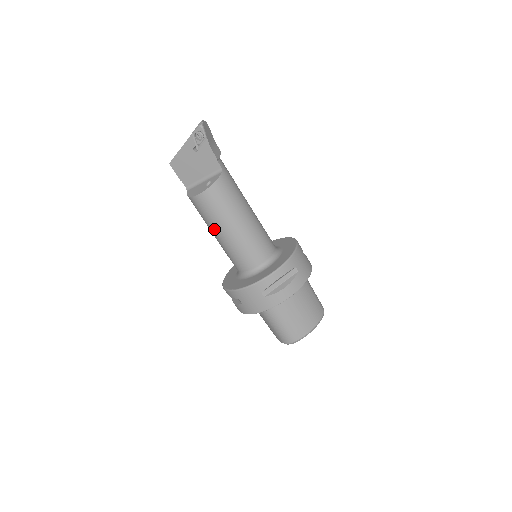
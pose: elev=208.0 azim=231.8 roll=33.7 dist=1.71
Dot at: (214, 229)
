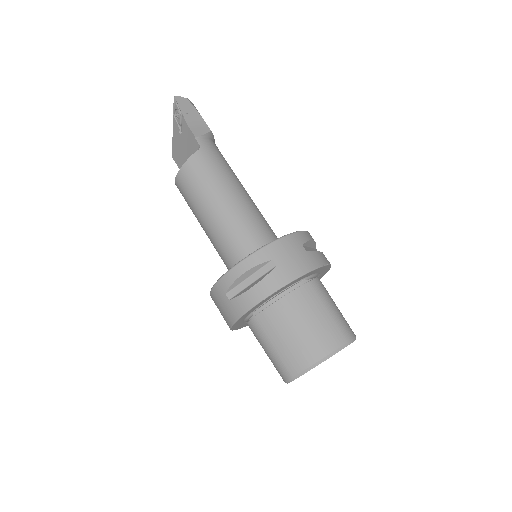
Dot at: occluded
